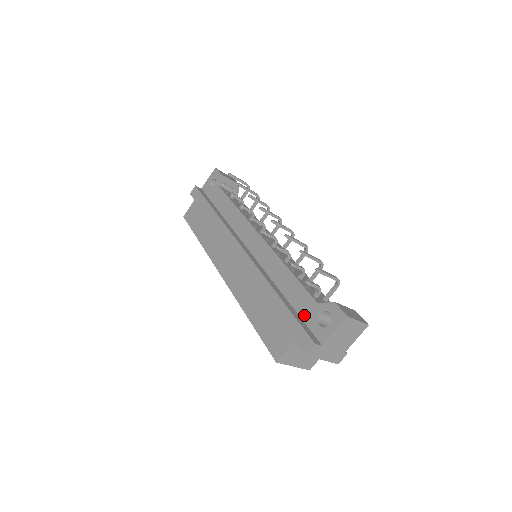
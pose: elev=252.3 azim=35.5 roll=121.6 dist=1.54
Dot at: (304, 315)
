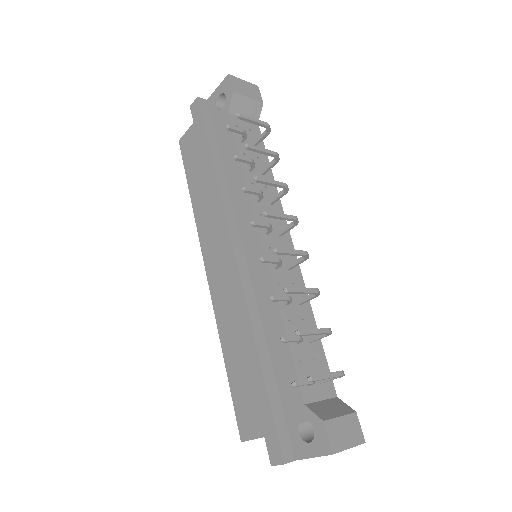
Dot at: (285, 404)
